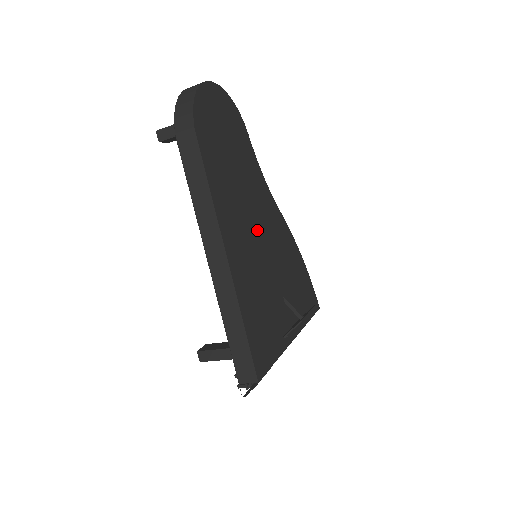
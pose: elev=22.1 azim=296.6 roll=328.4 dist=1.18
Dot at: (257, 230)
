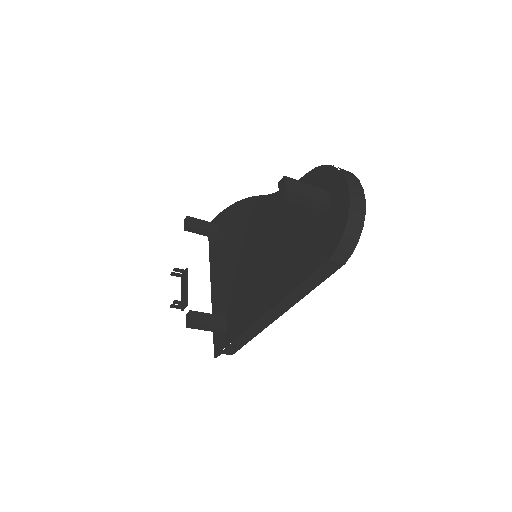
Dot at: occluded
